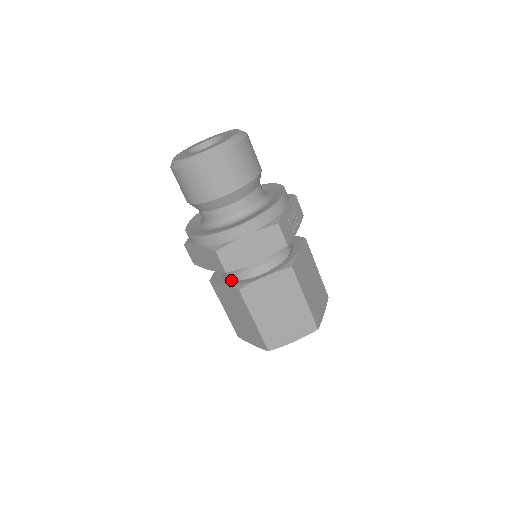
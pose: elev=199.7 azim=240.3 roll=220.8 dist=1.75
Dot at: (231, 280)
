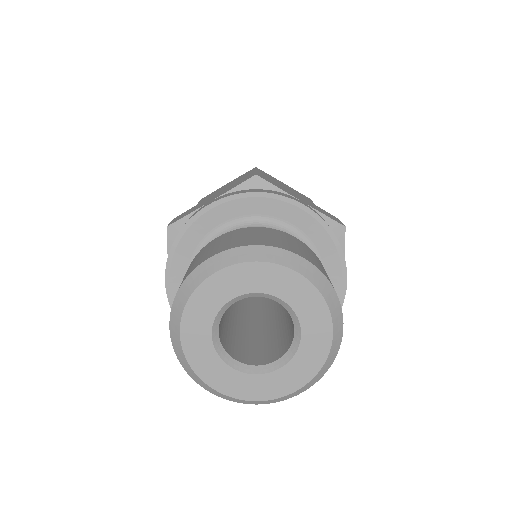
Dot at: occluded
